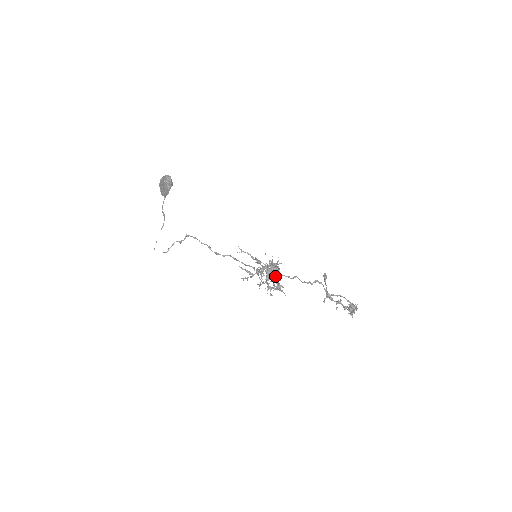
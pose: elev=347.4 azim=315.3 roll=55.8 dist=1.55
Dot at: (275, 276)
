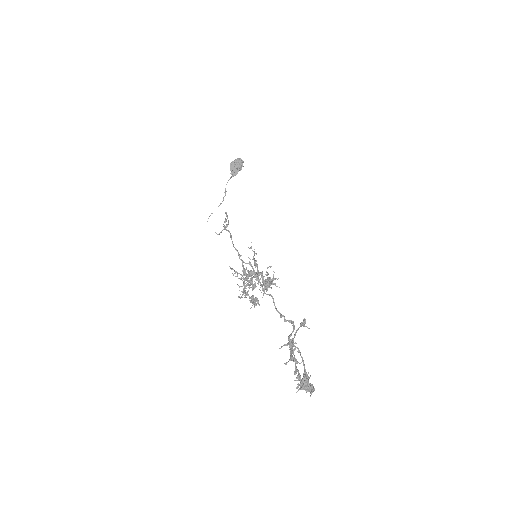
Dot at: (262, 290)
